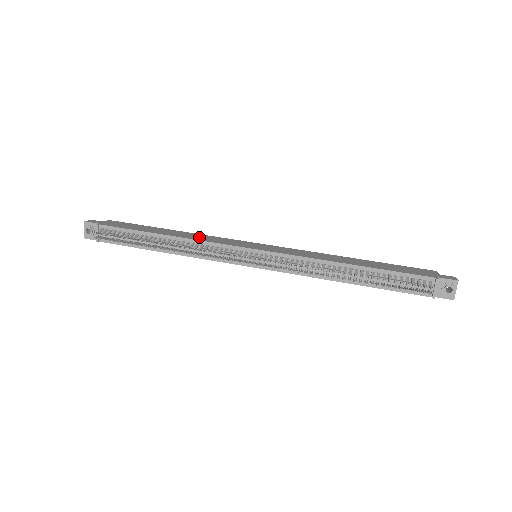
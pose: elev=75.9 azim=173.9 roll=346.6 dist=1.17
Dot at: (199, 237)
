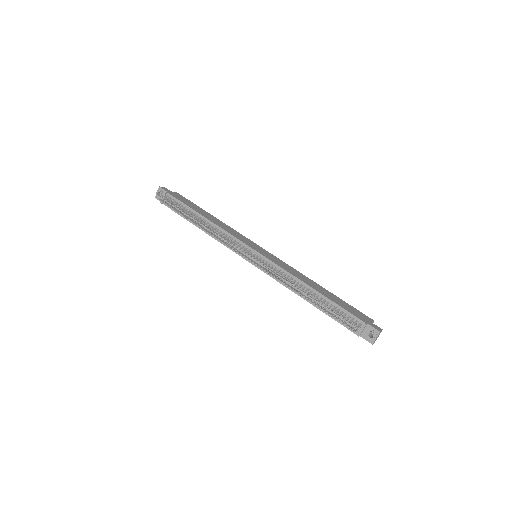
Dot at: (225, 227)
